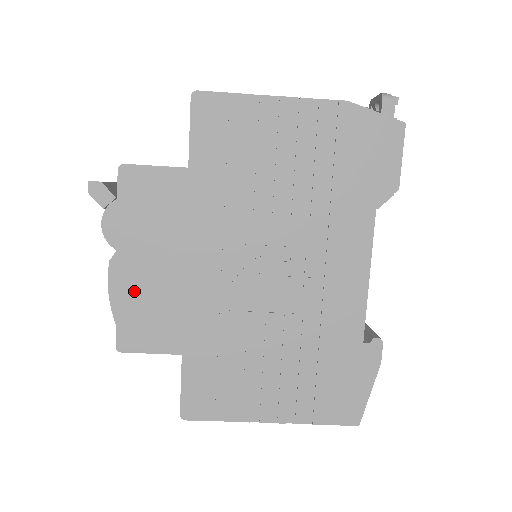
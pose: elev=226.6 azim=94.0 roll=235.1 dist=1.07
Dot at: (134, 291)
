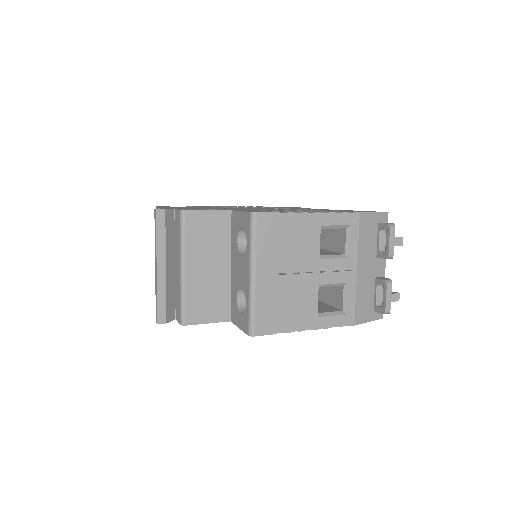
Dot at: occluded
